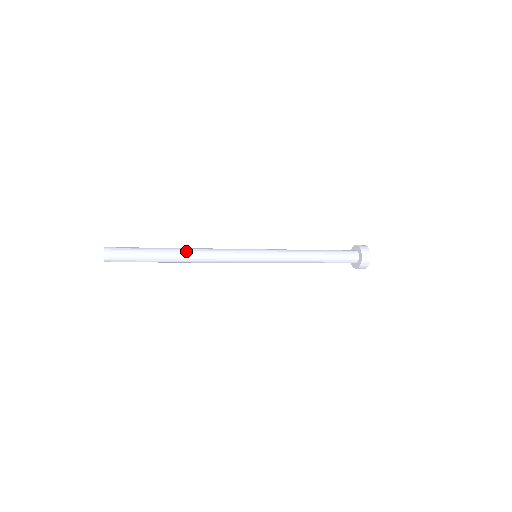
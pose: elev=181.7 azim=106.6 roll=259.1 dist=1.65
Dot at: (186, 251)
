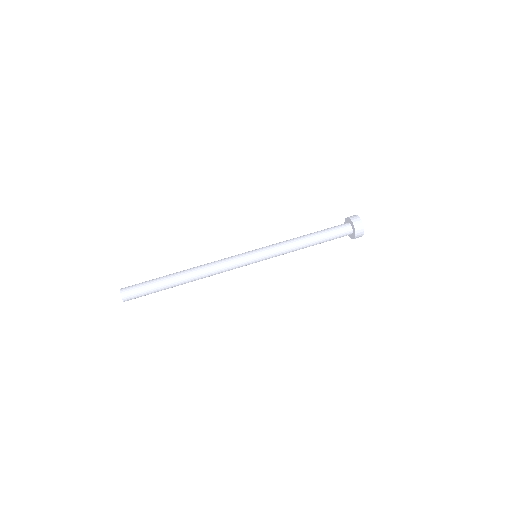
Dot at: occluded
